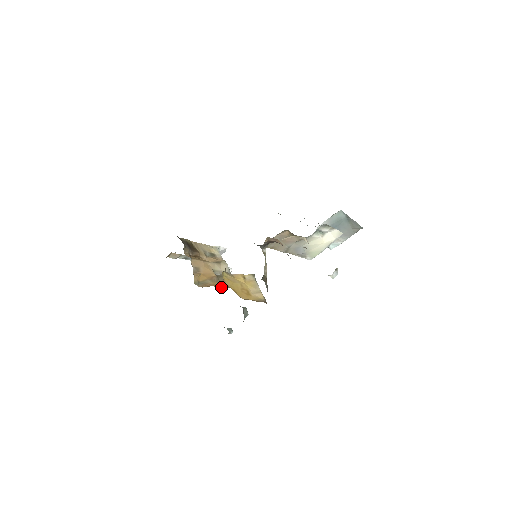
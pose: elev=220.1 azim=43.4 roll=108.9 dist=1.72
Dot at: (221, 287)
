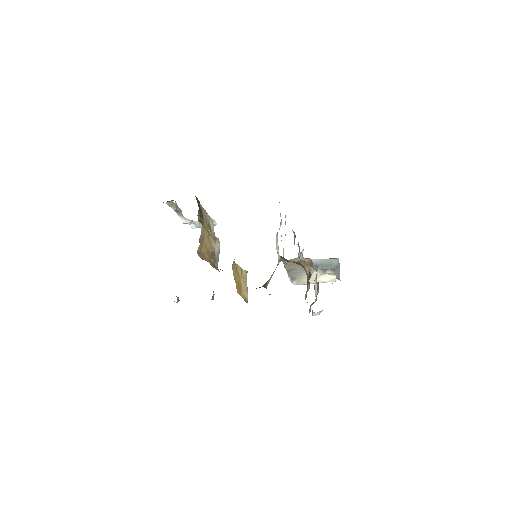
Dot at: (211, 265)
